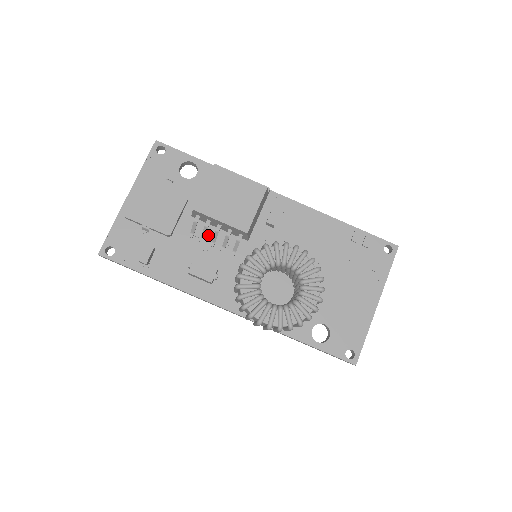
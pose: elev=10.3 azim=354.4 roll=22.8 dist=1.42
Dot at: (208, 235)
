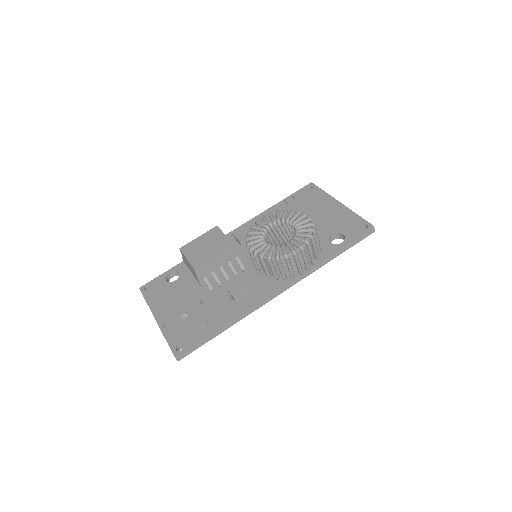
Dot at: (221, 281)
